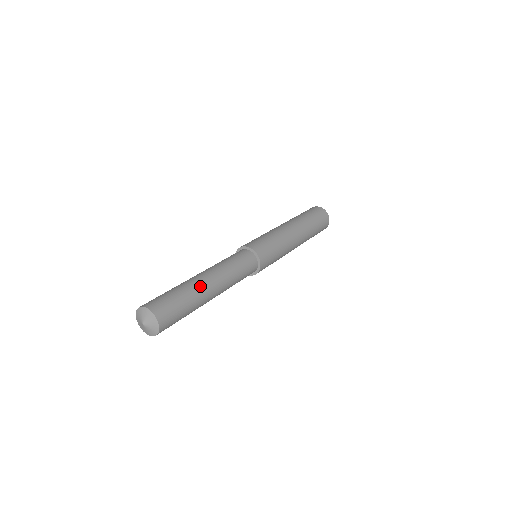
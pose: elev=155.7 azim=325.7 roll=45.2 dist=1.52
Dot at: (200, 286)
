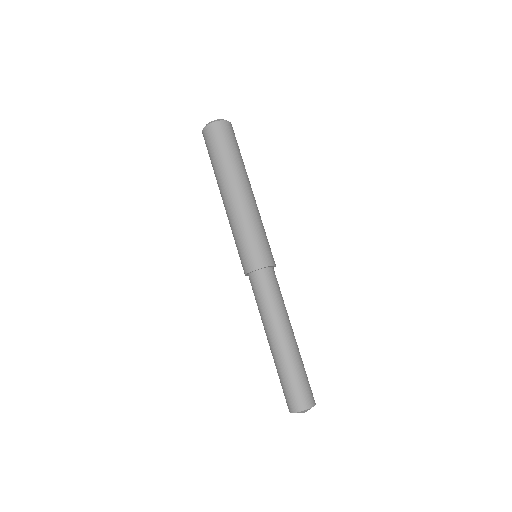
Dot at: (287, 352)
